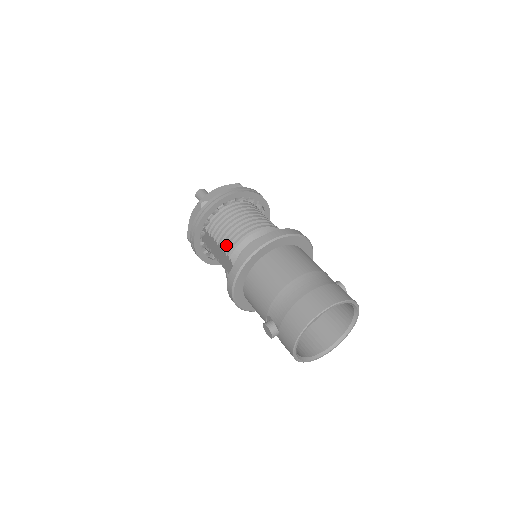
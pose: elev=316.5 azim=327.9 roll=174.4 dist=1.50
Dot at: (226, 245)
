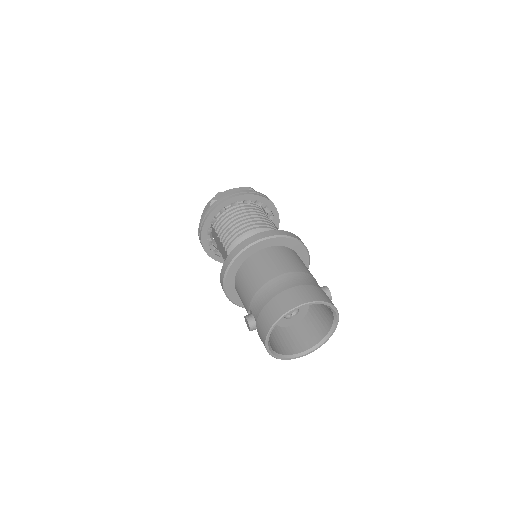
Dot at: (226, 241)
